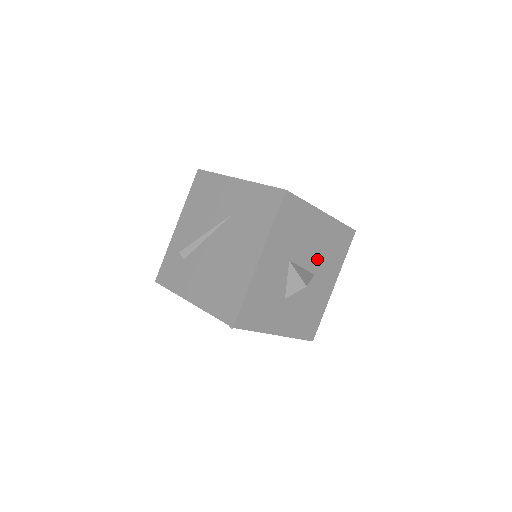
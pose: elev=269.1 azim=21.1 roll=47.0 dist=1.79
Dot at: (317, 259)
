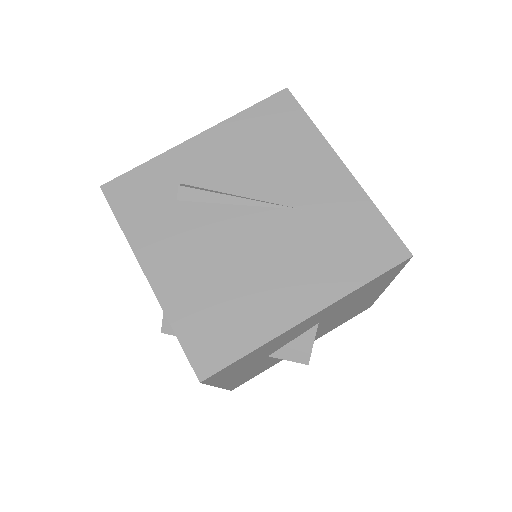
Dot at: (328, 324)
